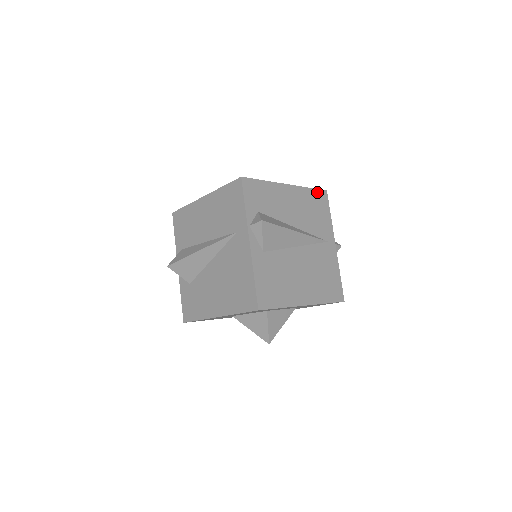
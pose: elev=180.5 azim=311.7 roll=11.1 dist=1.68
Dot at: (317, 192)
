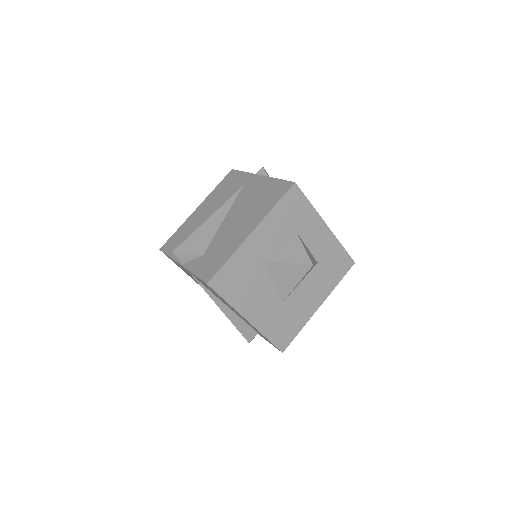
Dot at: occluded
